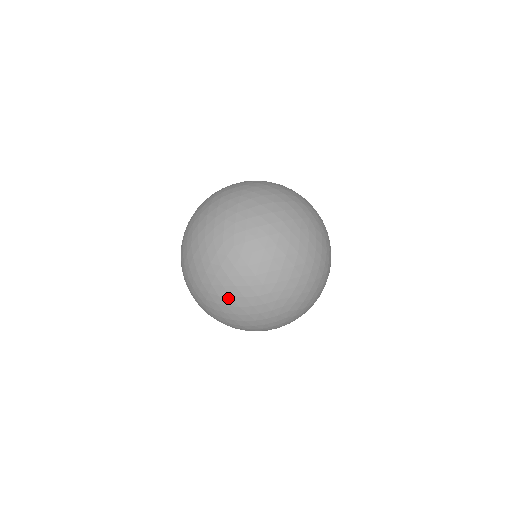
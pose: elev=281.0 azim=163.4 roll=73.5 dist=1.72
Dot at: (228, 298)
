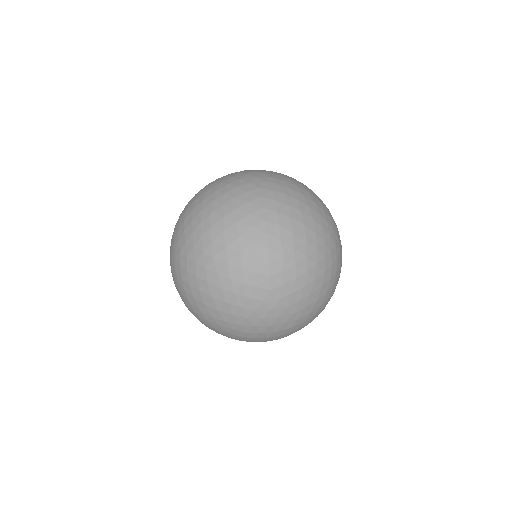
Dot at: (220, 232)
